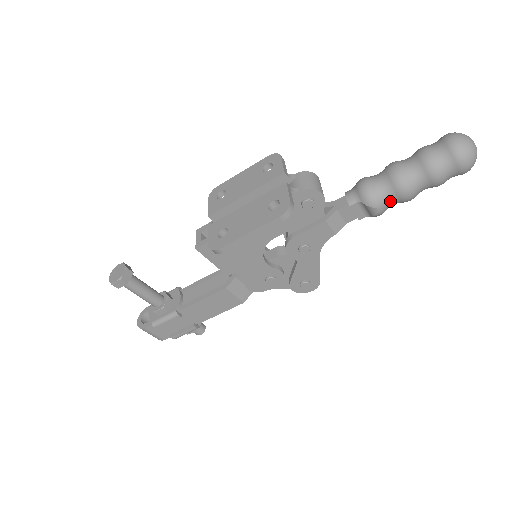
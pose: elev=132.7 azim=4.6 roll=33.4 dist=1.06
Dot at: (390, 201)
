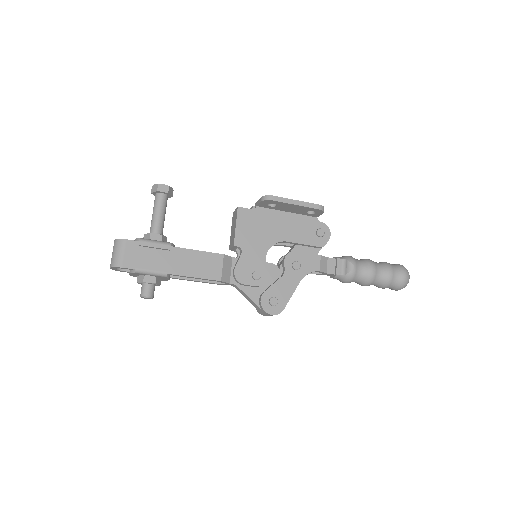
Dot at: (361, 269)
